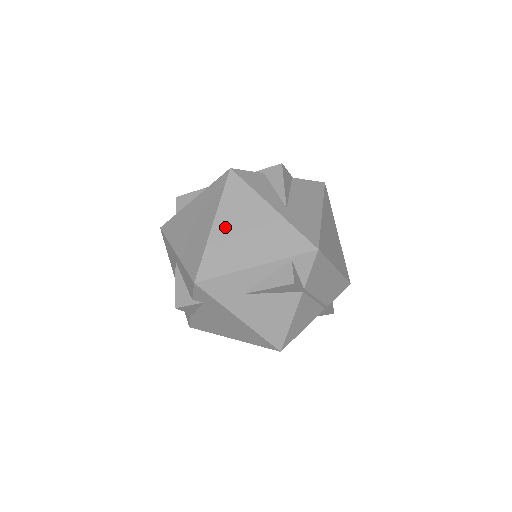
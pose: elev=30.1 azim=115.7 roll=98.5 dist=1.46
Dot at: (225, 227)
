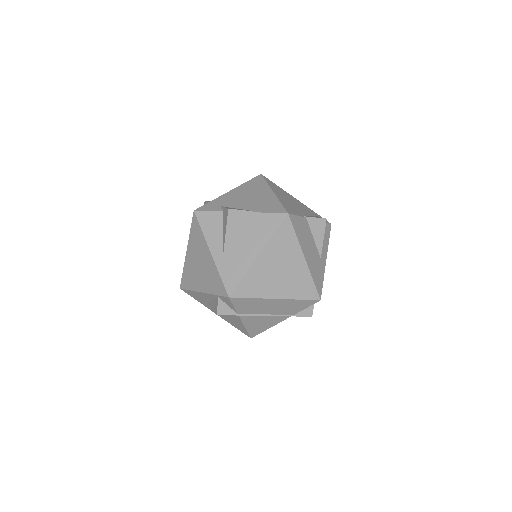
Dot at: (191, 257)
